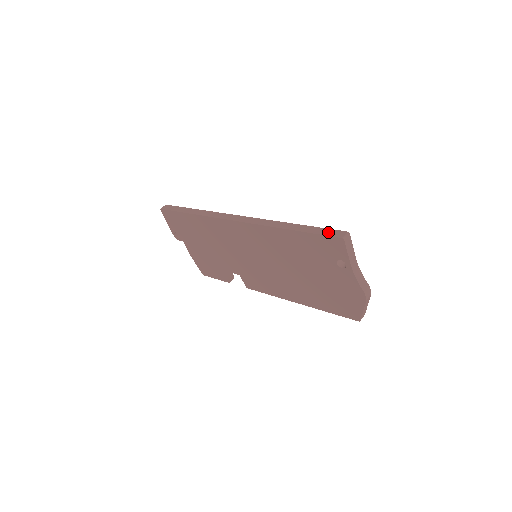
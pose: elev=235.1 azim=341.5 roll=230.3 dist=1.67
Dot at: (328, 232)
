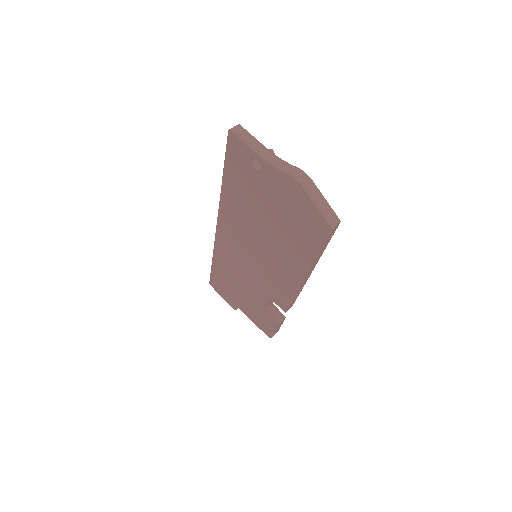
Dot at: occluded
